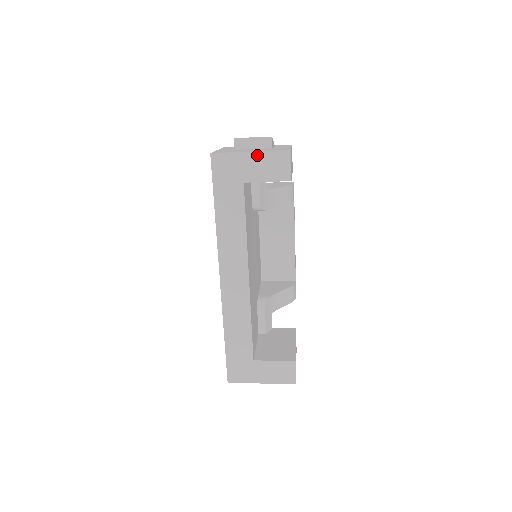
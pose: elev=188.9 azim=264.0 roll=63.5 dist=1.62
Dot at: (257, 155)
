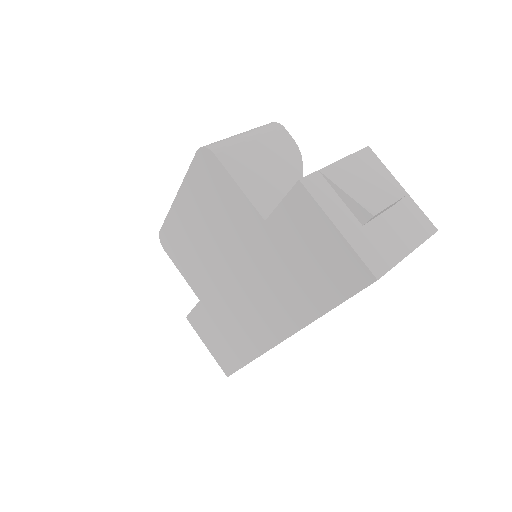
Dot at: occluded
